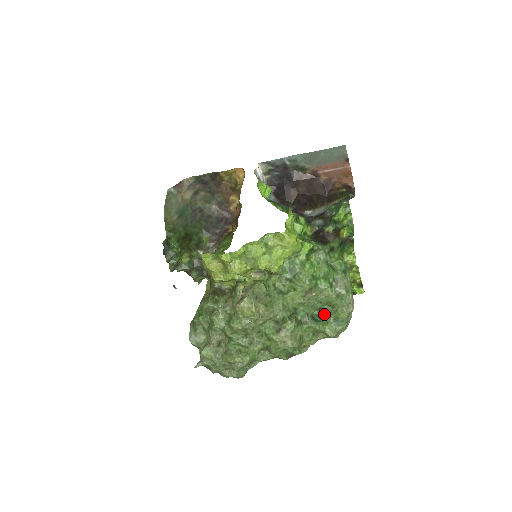
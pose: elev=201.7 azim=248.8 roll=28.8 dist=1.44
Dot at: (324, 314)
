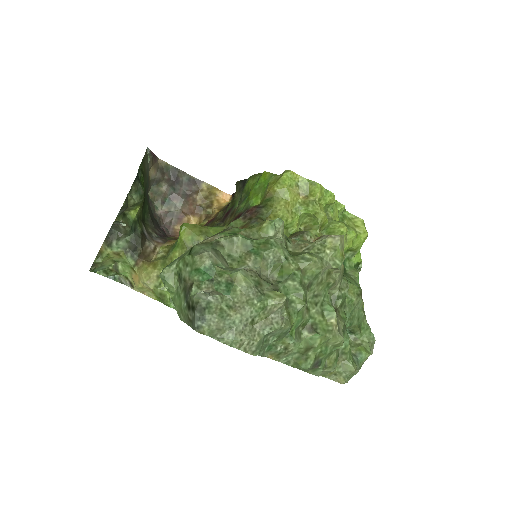
Dot at: occluded
